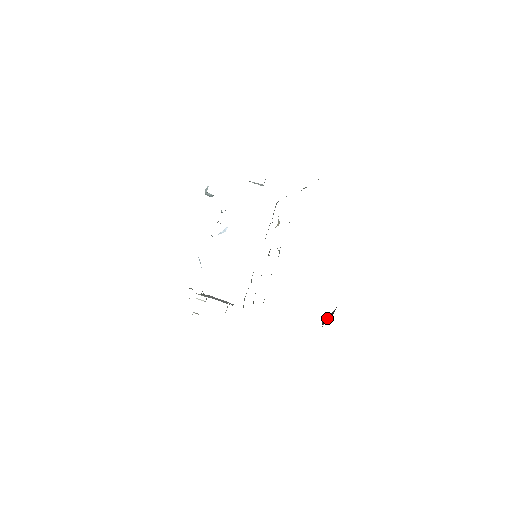
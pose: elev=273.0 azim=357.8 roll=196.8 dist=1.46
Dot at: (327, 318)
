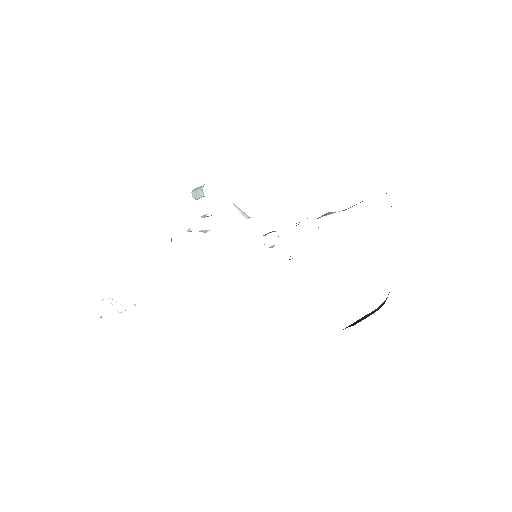
Dot at: (360, 319)
